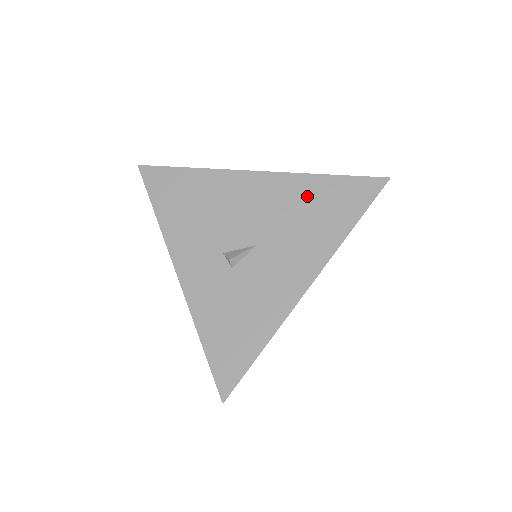
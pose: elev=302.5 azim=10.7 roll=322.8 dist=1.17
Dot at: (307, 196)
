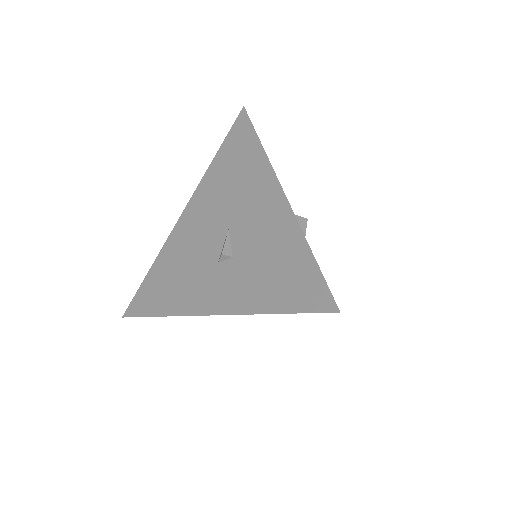
Dot at: (220, 175)
